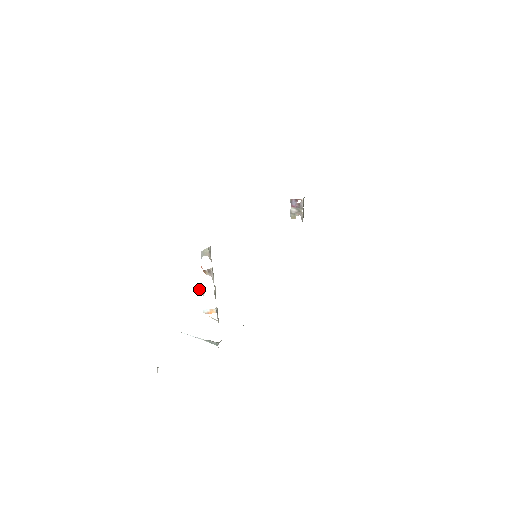
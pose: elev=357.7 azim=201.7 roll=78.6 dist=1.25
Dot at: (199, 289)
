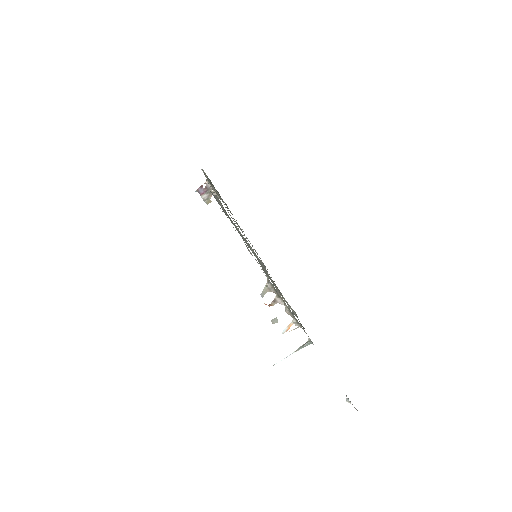
Dot at: occluded
